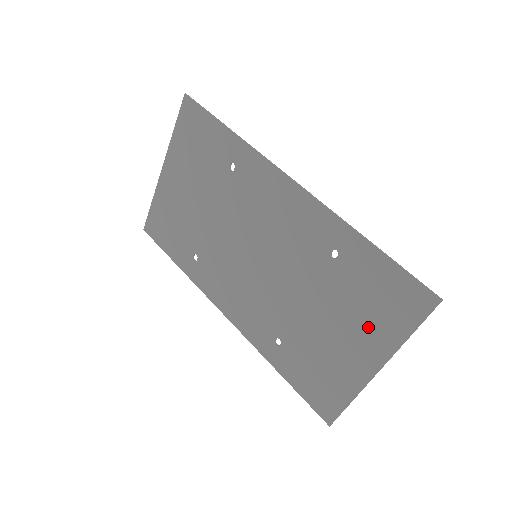
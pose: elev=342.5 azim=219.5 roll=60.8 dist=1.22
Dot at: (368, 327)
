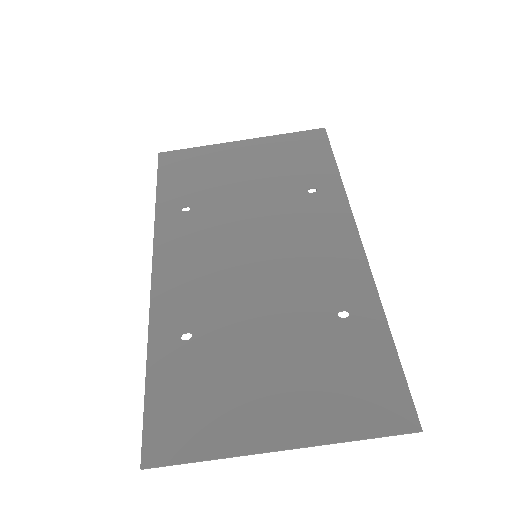
Dot at: (315, 398)
